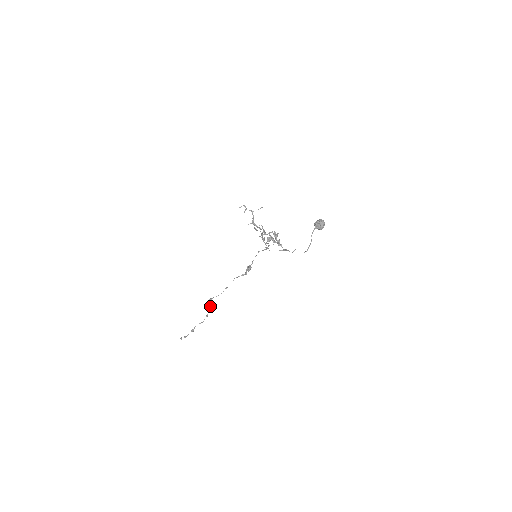
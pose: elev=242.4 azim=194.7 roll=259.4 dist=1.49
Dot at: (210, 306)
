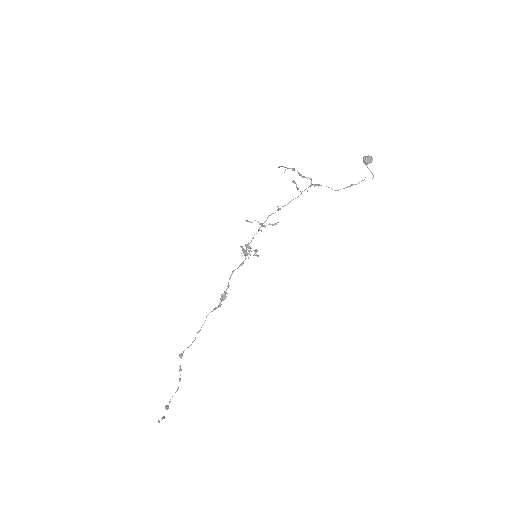
Dot at: (180, 366)
